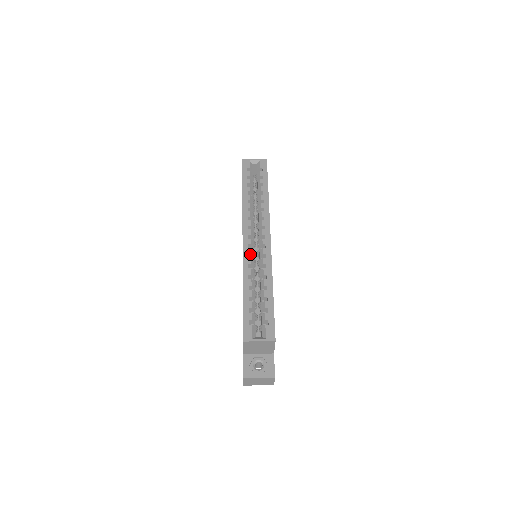
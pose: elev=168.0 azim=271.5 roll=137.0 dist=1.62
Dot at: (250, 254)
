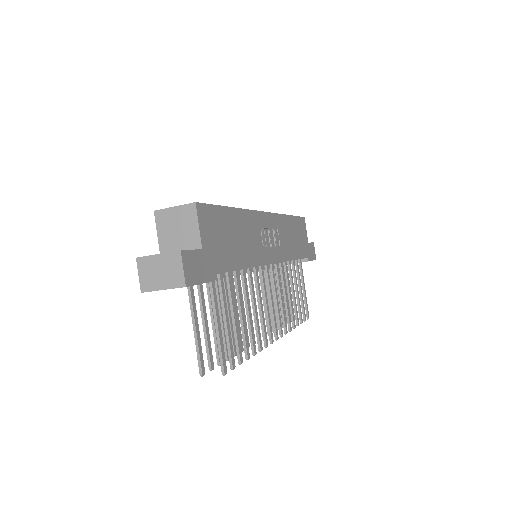
Dot at: occluded
